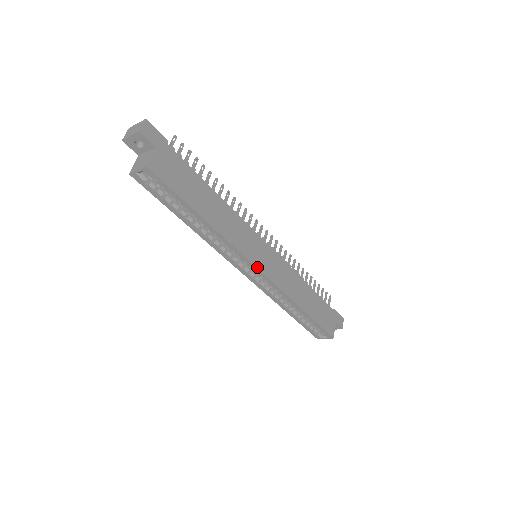
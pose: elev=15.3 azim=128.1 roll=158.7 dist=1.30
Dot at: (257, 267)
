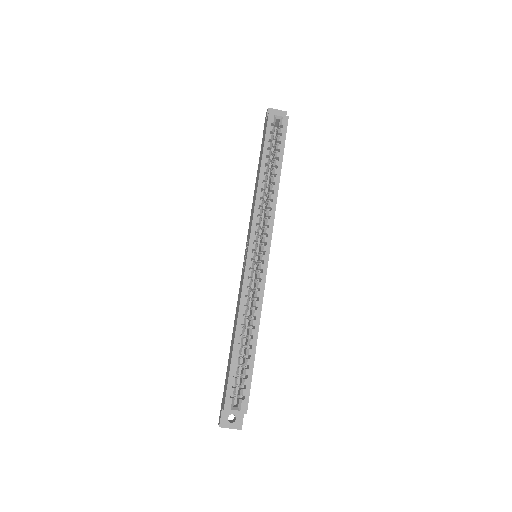
Dot at: occluded
